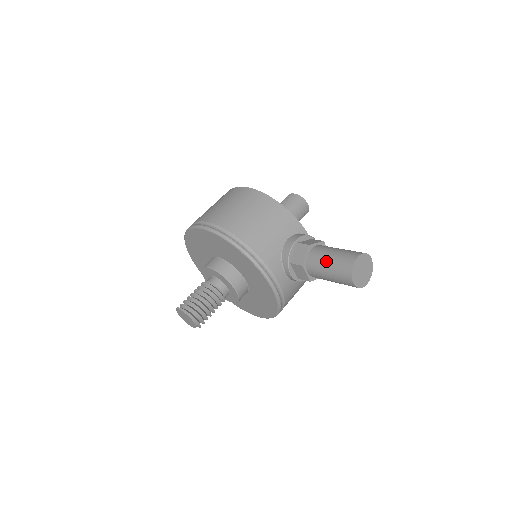
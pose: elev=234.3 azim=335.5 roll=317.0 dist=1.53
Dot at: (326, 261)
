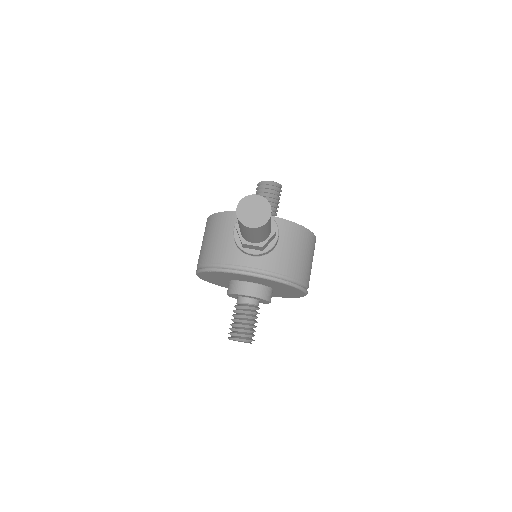
Dot at: occluded
